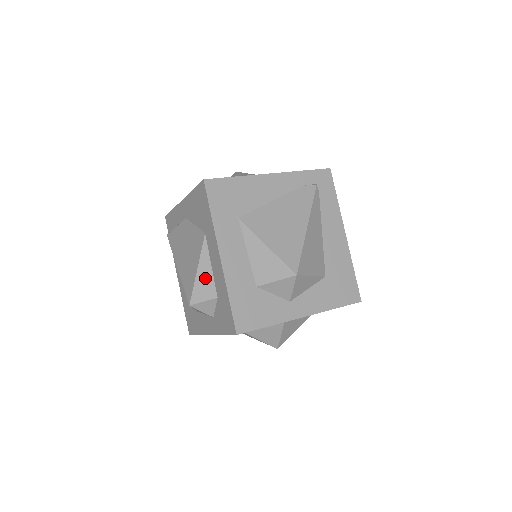
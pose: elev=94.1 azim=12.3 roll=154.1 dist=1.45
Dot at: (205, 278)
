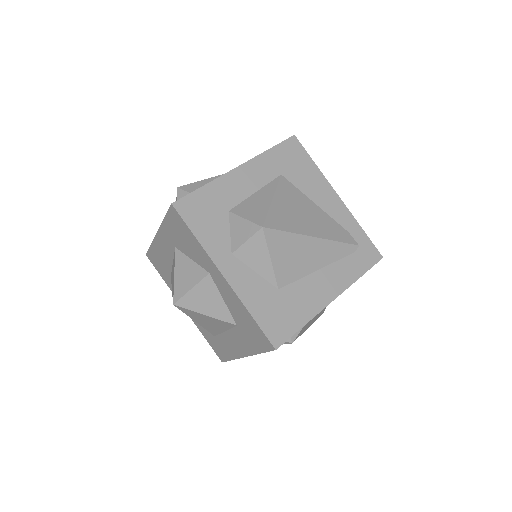
Dot at: occluded
